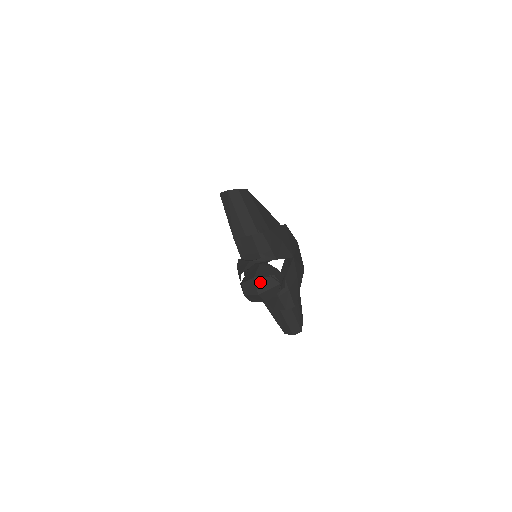
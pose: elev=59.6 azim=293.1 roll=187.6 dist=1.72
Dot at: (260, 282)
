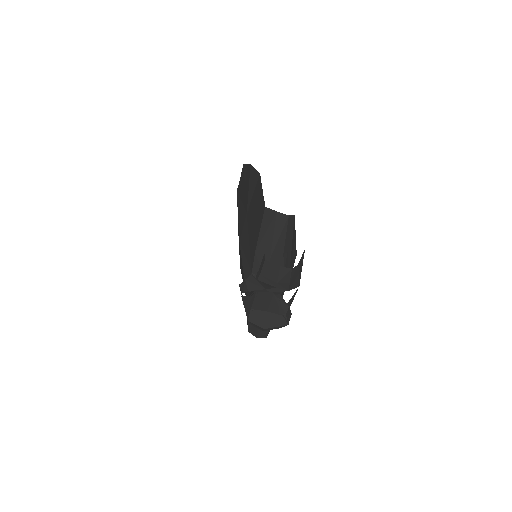
Dot at: (271, 318)
